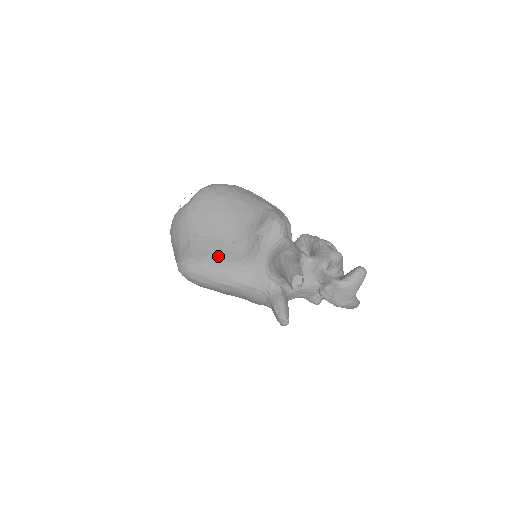
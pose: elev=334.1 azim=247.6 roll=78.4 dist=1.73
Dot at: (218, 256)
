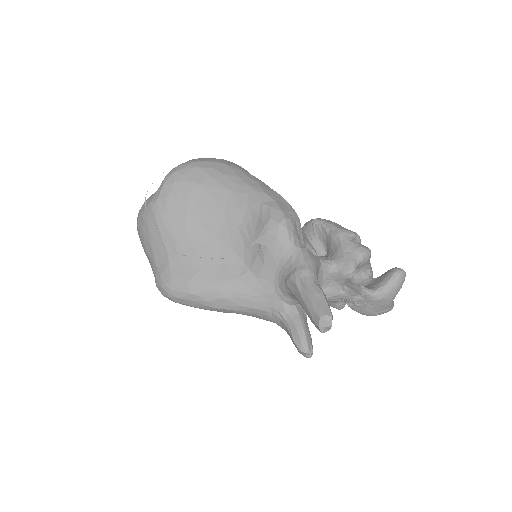
Dot at: (209, 274)
